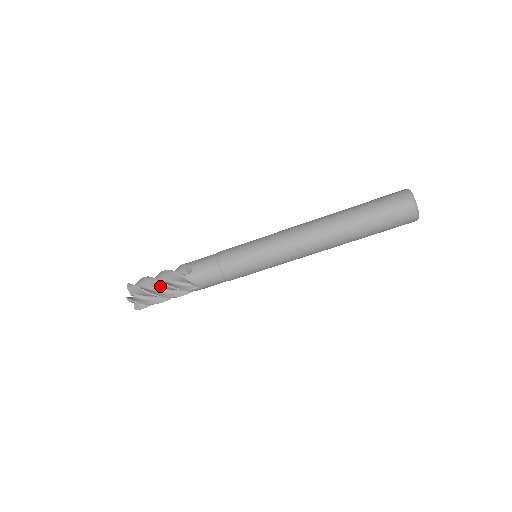
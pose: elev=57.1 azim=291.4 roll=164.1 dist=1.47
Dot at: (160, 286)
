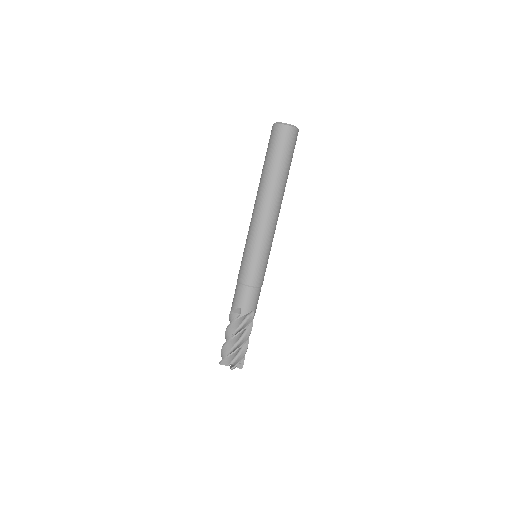
Dot at: (237, 339)
